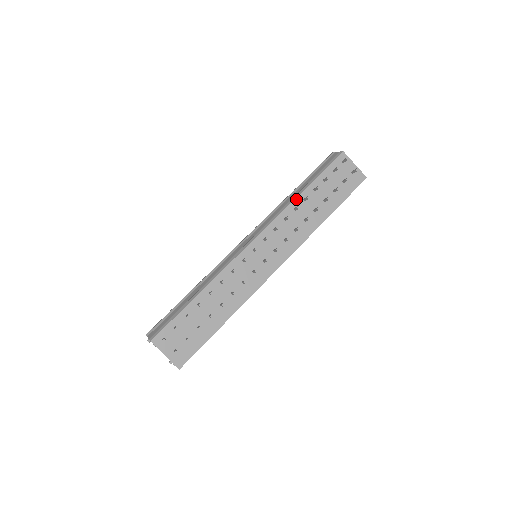
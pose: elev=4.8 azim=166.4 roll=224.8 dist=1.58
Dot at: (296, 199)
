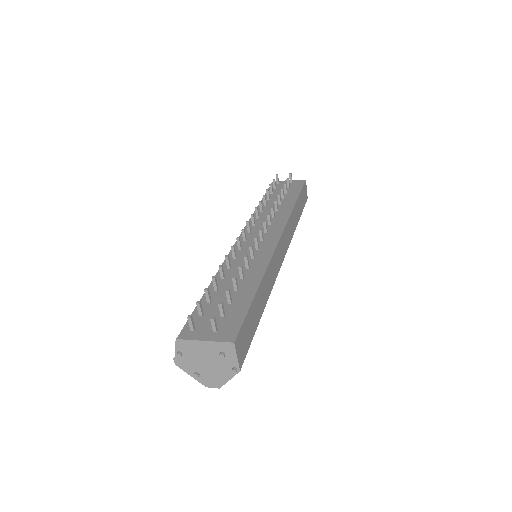
Dot at: occluded
